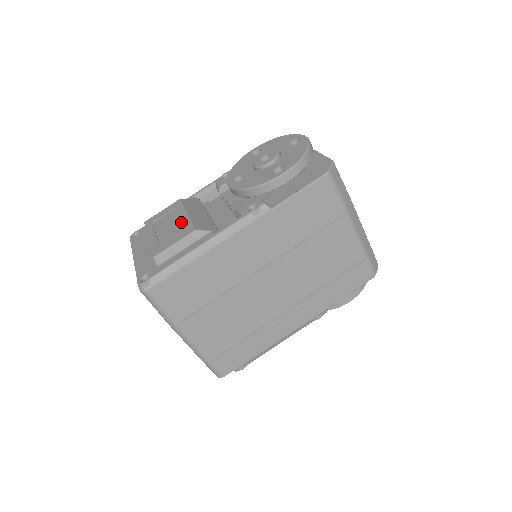
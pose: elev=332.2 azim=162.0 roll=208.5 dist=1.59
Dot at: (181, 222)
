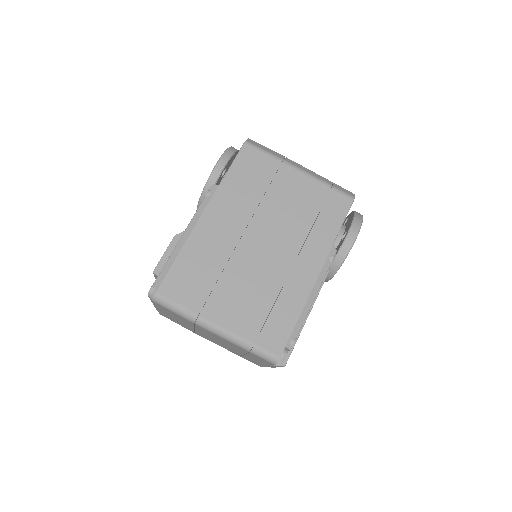
Dot at: occluded
